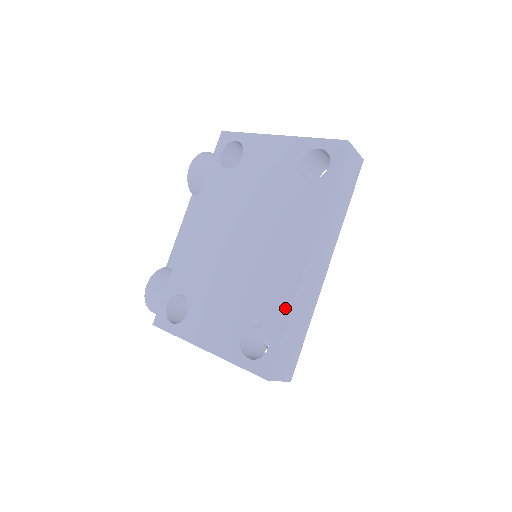
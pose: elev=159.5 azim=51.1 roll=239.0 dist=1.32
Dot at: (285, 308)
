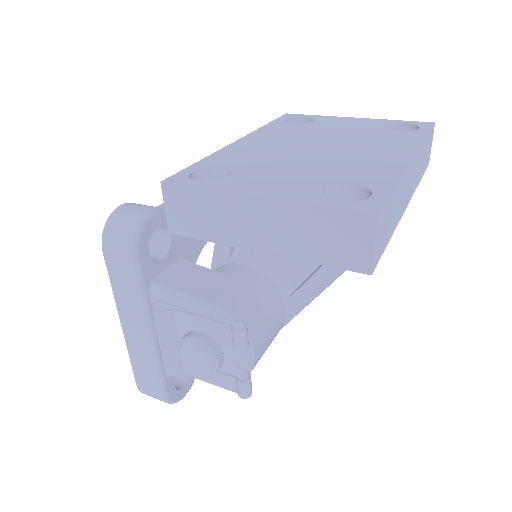
Dot at: (391, 176)
